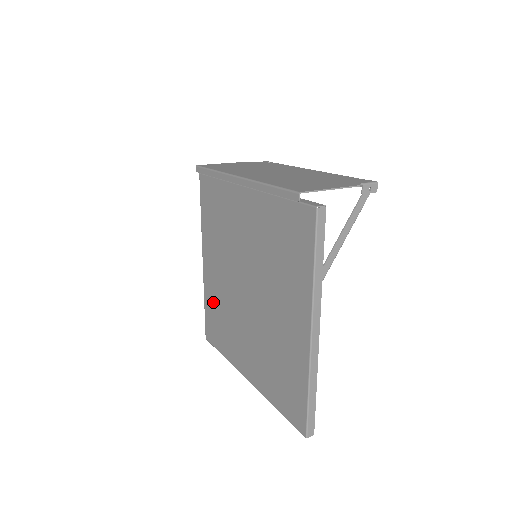
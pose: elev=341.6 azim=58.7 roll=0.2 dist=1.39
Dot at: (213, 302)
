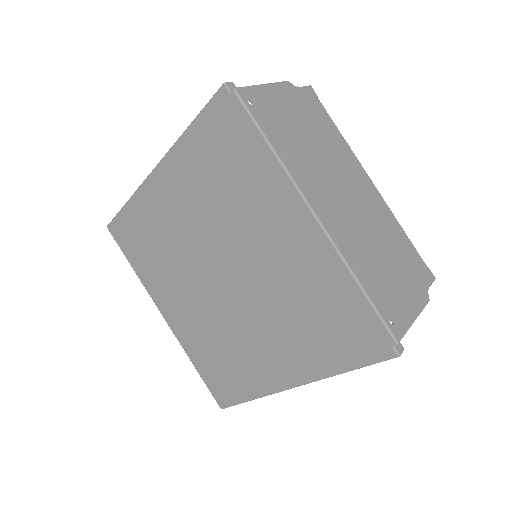
Dot at: (147, 221)
